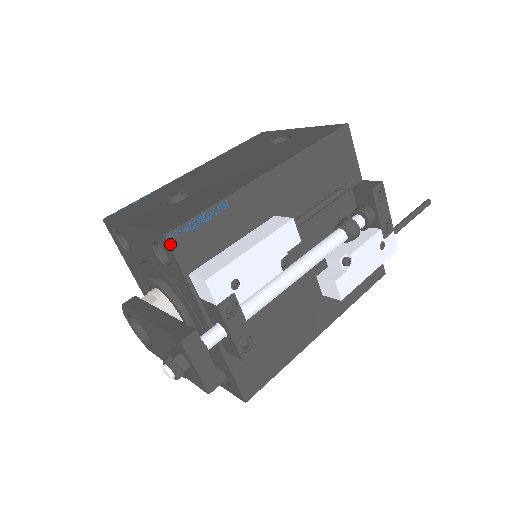
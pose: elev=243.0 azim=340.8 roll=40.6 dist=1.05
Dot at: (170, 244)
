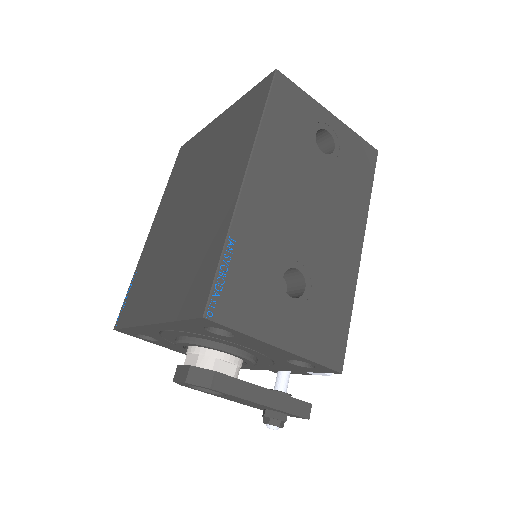
Dot at: (335, 372)
